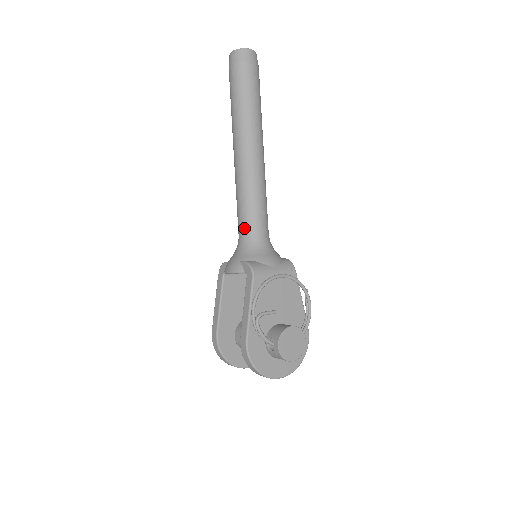
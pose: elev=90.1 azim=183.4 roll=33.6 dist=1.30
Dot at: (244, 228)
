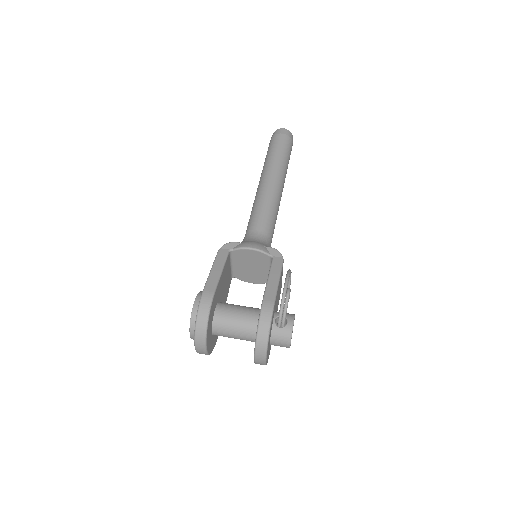
Dot at: (264, 228)
